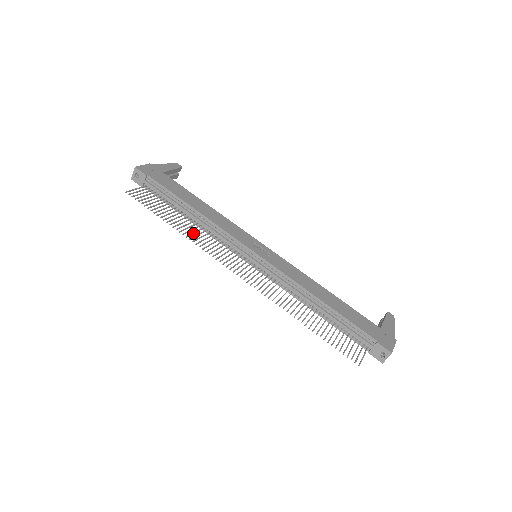
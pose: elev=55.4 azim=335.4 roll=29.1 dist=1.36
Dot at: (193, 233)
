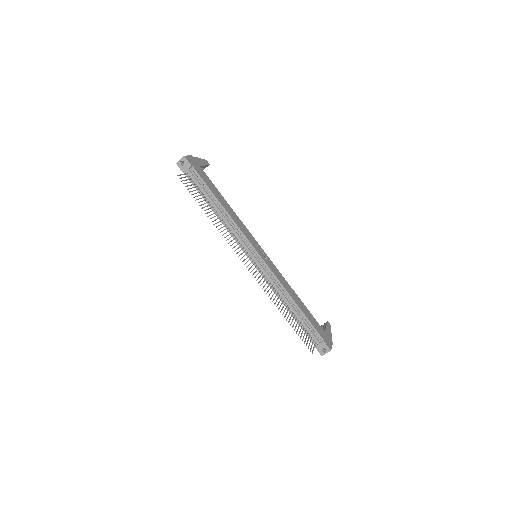
Dot at: (219, 225)
